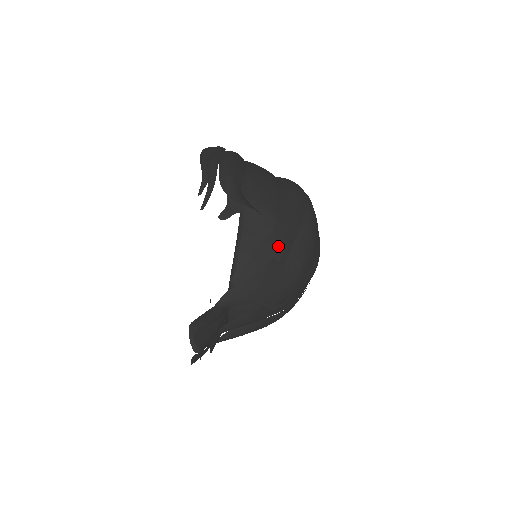
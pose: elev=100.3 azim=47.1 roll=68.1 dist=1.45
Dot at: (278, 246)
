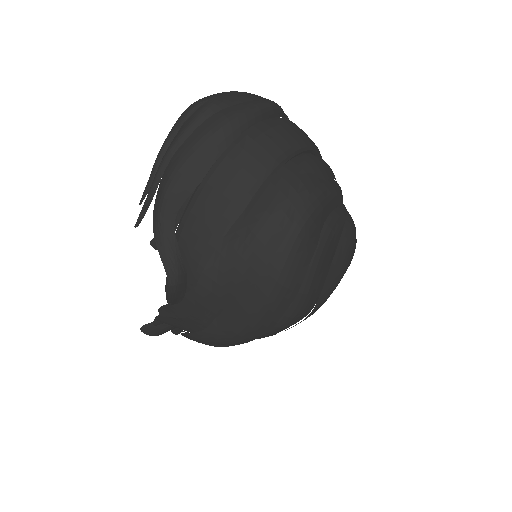
Dot at: (200, 307)
